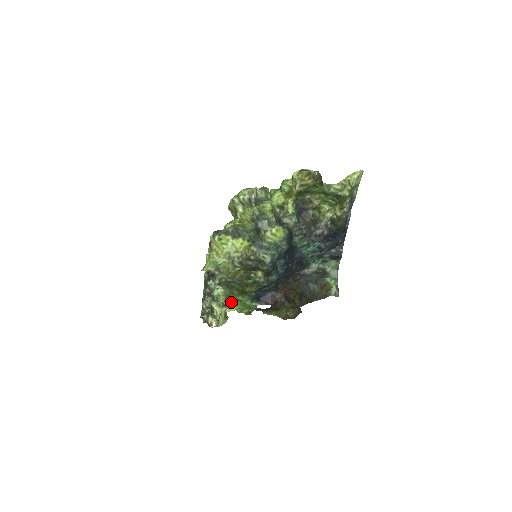
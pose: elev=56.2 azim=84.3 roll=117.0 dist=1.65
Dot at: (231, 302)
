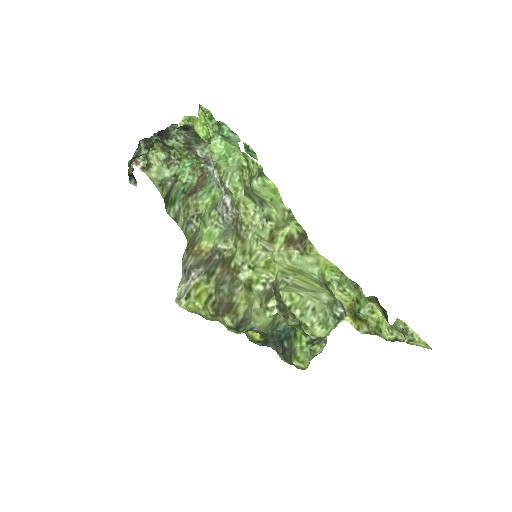
Dot at: occluded
